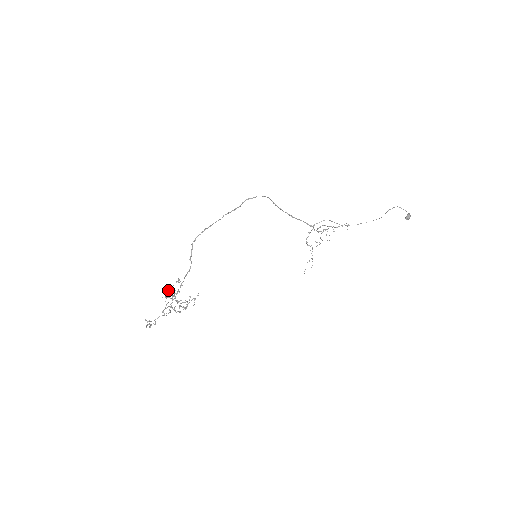
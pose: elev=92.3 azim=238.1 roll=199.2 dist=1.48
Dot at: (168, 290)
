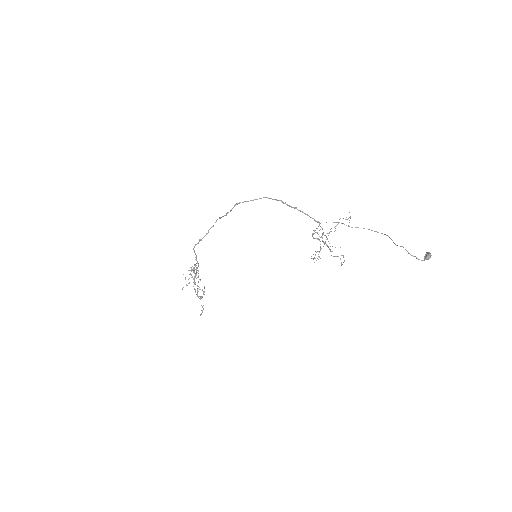
Dot at: occluded
